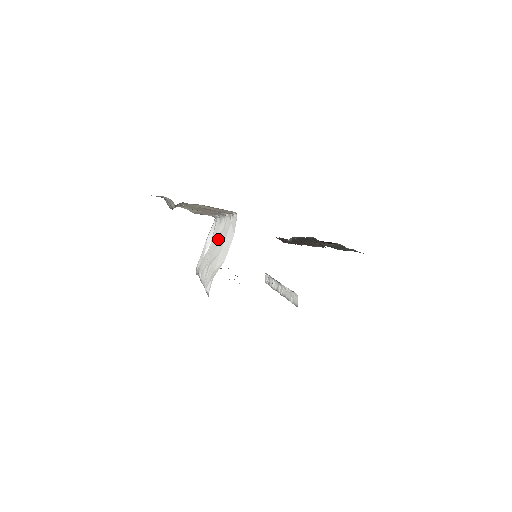
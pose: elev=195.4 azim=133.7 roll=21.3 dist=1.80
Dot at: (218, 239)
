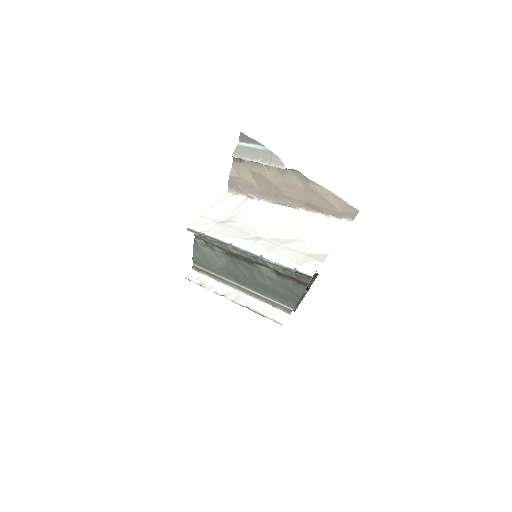
Dot at: (278, 223)
